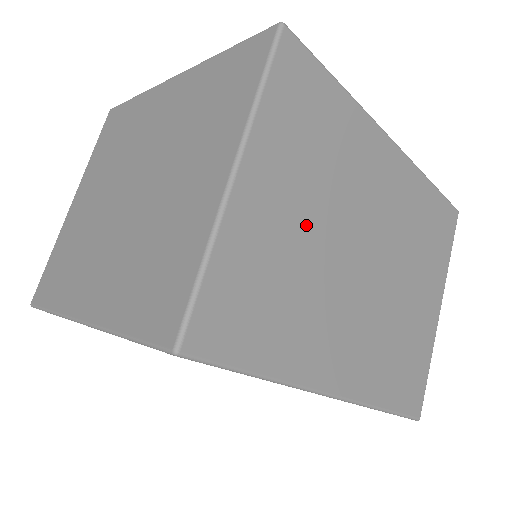
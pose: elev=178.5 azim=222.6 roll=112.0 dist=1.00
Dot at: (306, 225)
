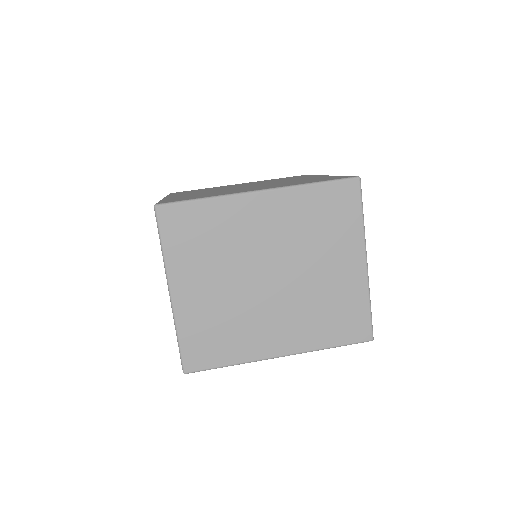
Dot at: occluded
